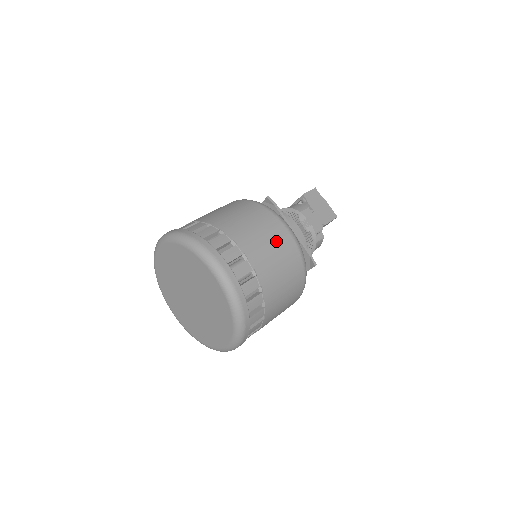
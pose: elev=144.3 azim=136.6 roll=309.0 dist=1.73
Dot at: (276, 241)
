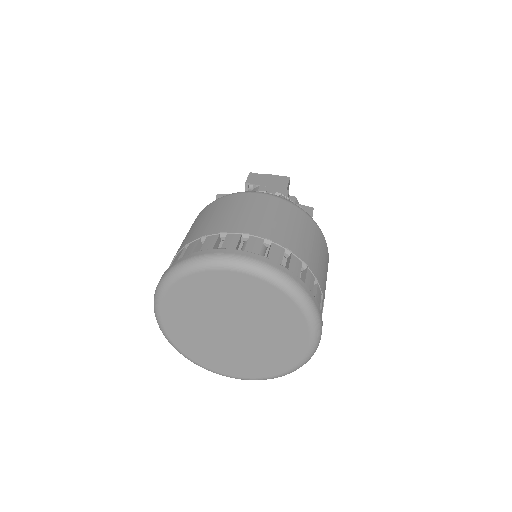
Dot at: (259, 206)
